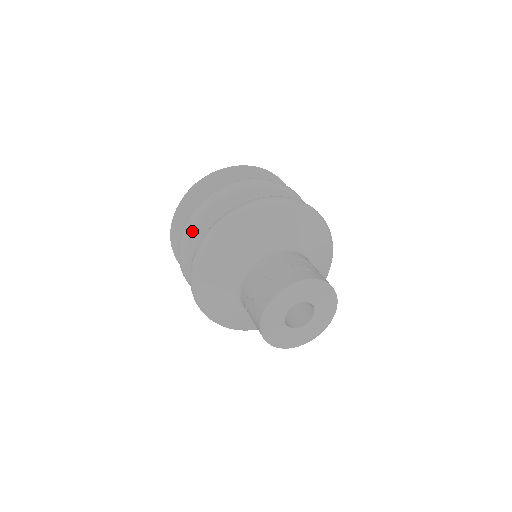
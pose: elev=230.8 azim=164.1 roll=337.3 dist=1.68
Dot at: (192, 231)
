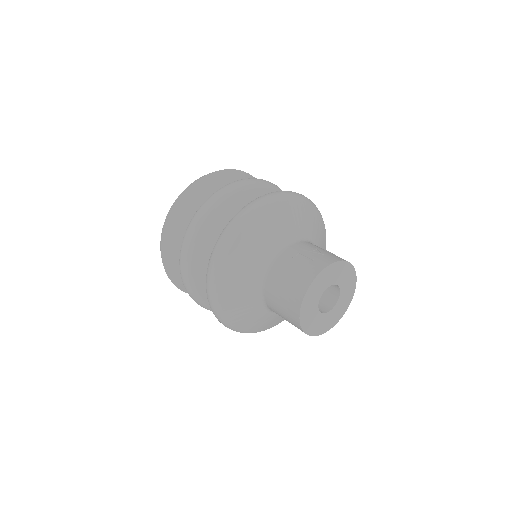
Dot at: (263, 186)
